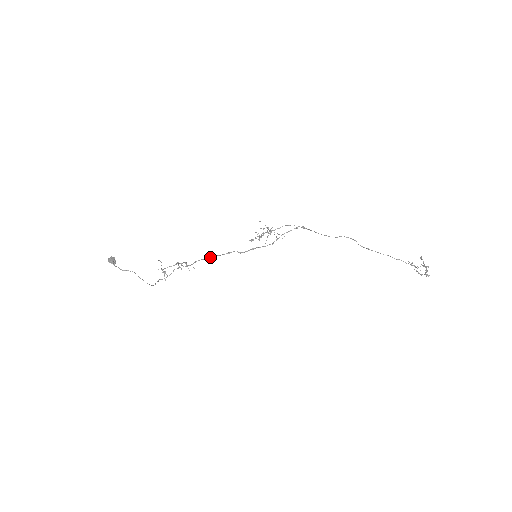
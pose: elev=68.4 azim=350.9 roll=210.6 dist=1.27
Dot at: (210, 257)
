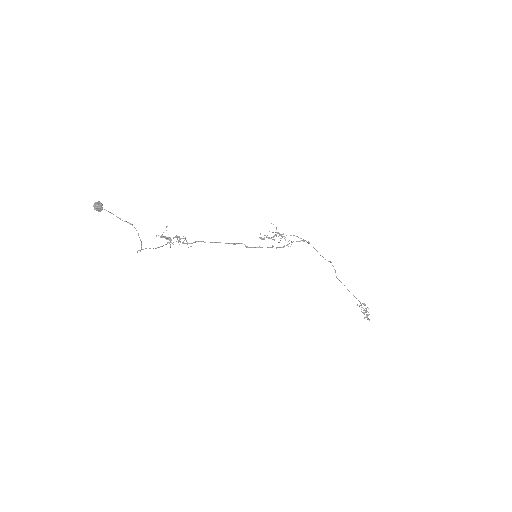
Dot at: (213, 242)
